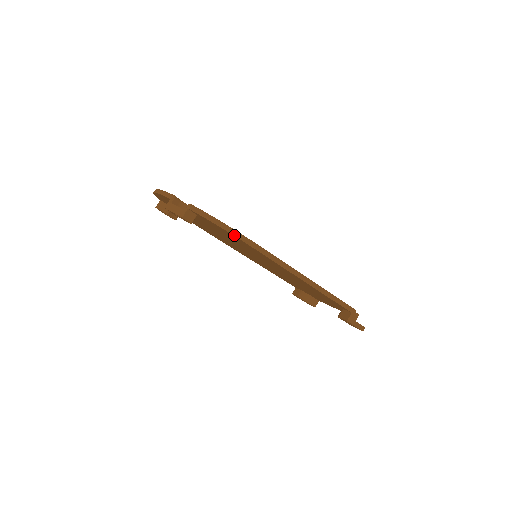
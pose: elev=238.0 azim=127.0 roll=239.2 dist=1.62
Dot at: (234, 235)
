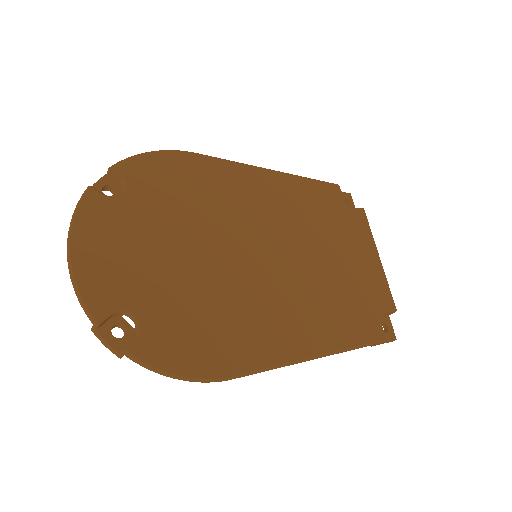
Dot at: occluded
